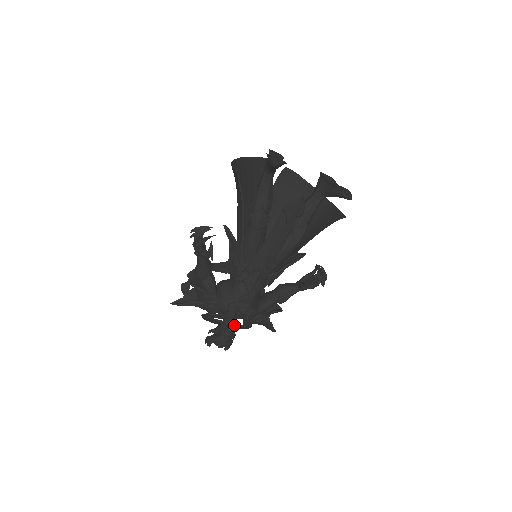
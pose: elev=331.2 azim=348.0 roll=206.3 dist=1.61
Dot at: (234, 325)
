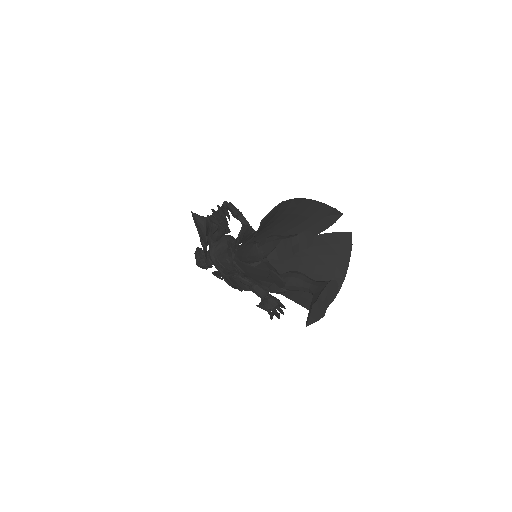
Dot at: occluded
